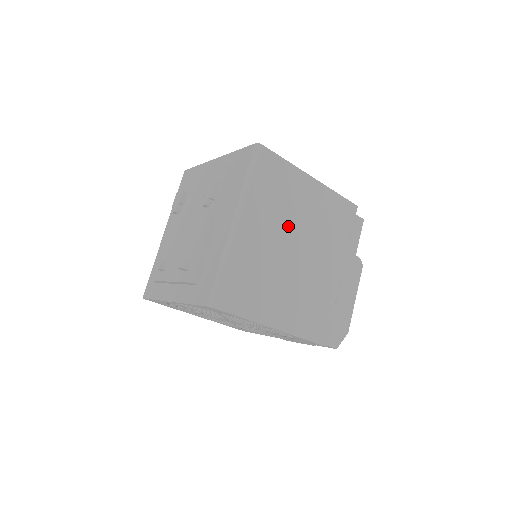
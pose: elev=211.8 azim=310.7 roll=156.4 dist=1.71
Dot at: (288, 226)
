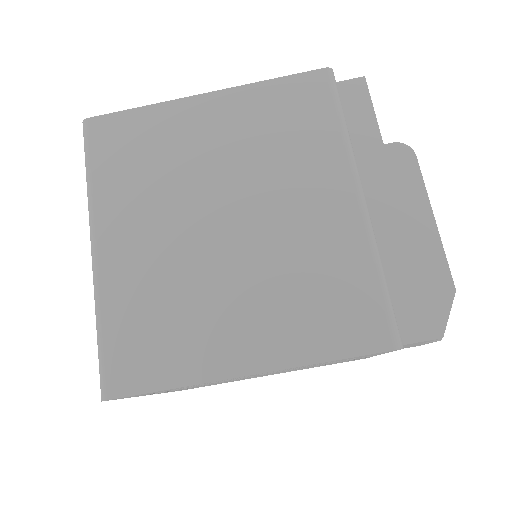
Dot at: (191, 194)
